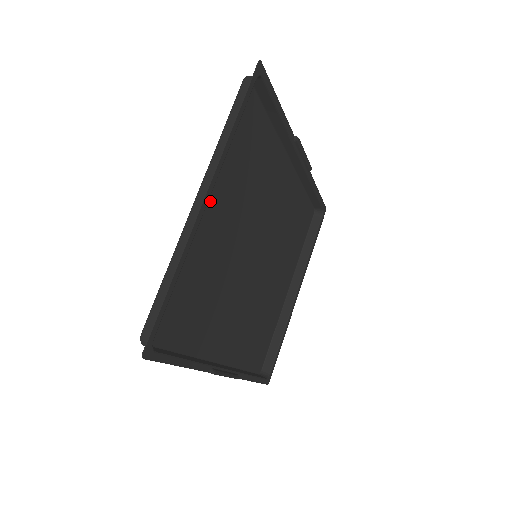
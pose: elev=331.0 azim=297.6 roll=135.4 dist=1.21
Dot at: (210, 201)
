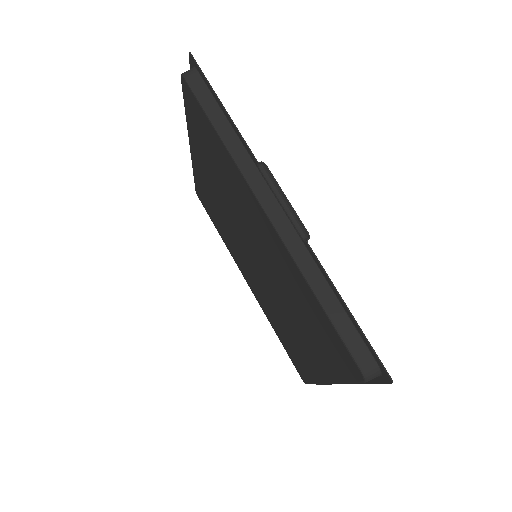
Dot at: (318, 363)
